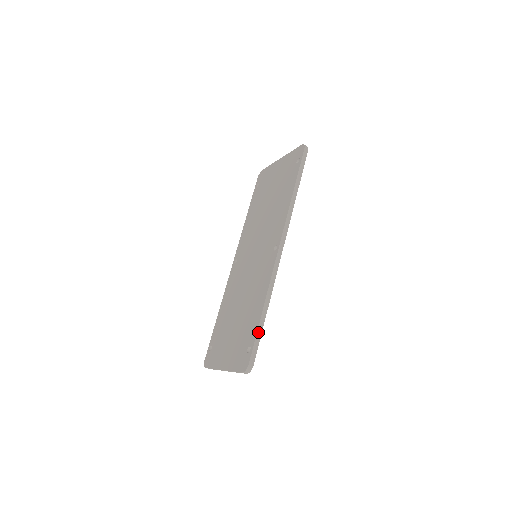
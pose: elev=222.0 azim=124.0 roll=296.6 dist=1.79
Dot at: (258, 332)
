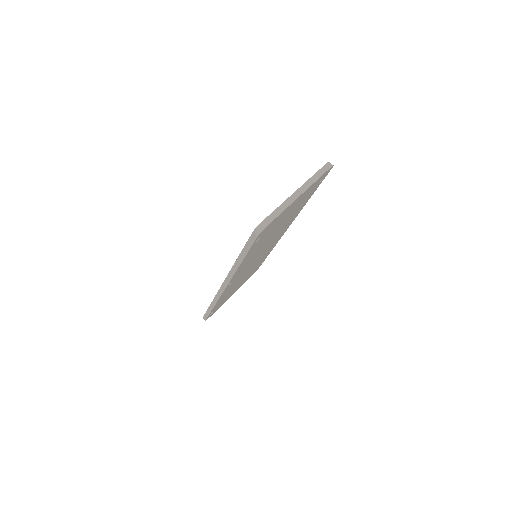
Dot at: occluded
